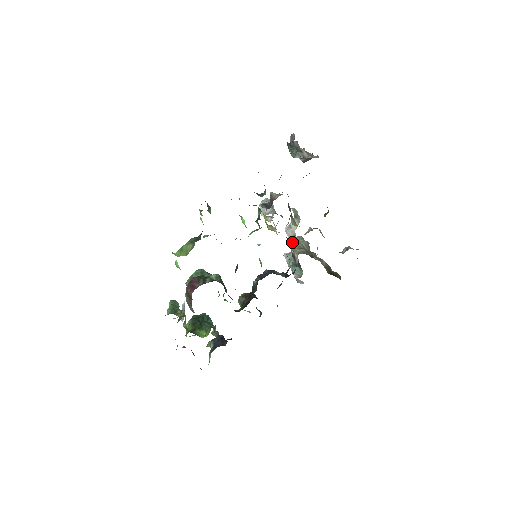
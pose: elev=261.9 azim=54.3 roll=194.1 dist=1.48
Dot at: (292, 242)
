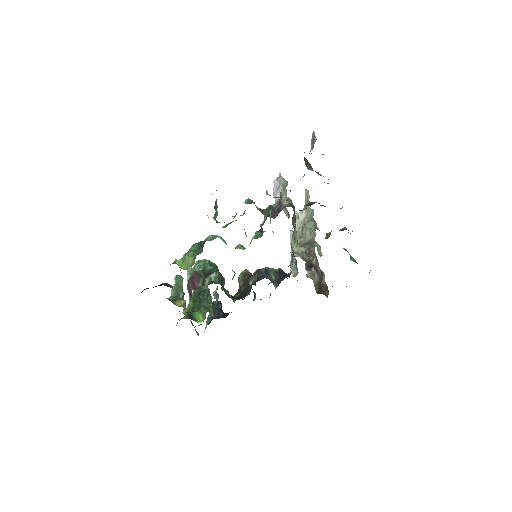
Dot at: occluded
